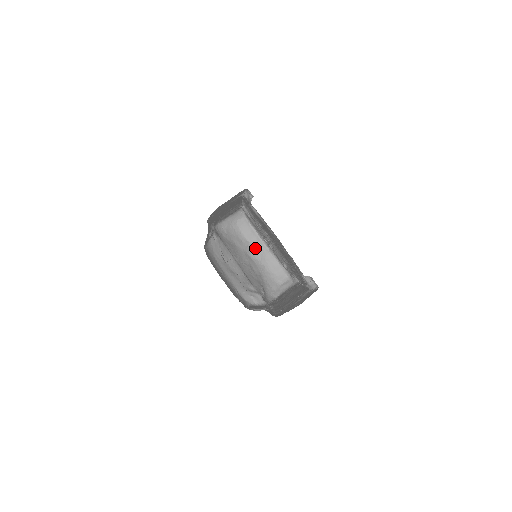
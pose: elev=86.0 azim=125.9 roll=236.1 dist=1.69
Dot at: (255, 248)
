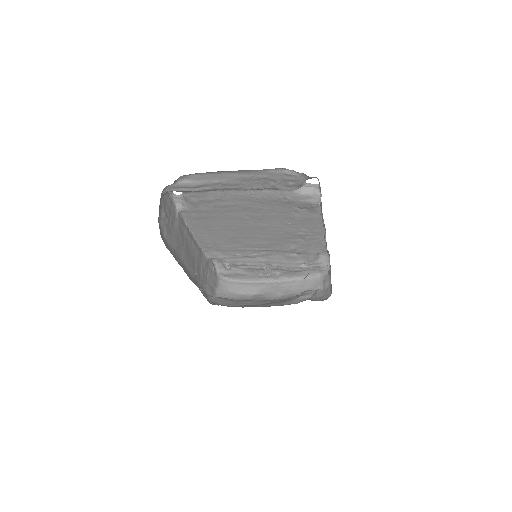
Dot at: (268, 292)
